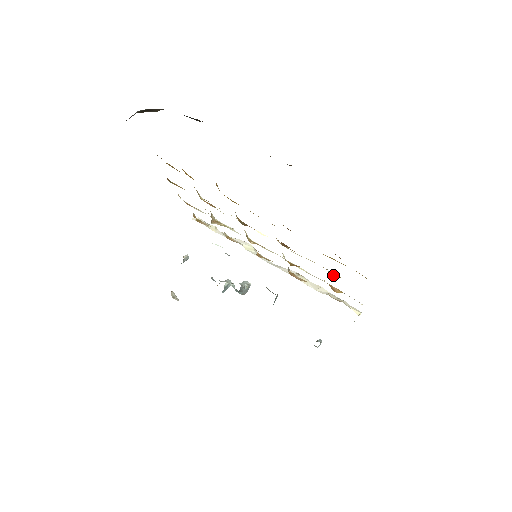
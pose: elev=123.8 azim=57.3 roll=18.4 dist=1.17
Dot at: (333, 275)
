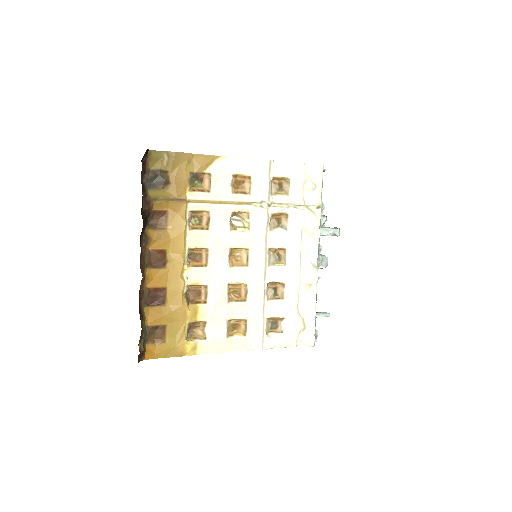
Dot at: (202, 330)
